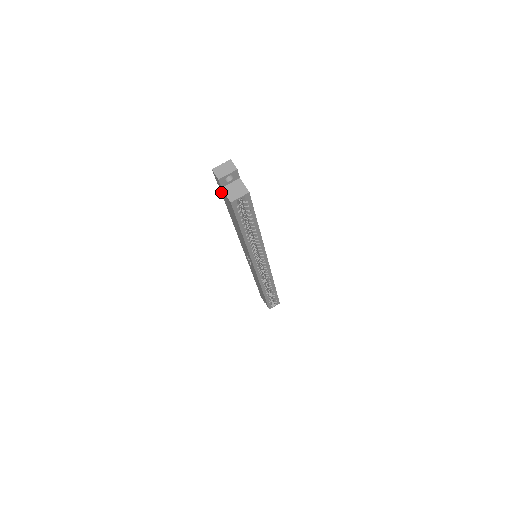
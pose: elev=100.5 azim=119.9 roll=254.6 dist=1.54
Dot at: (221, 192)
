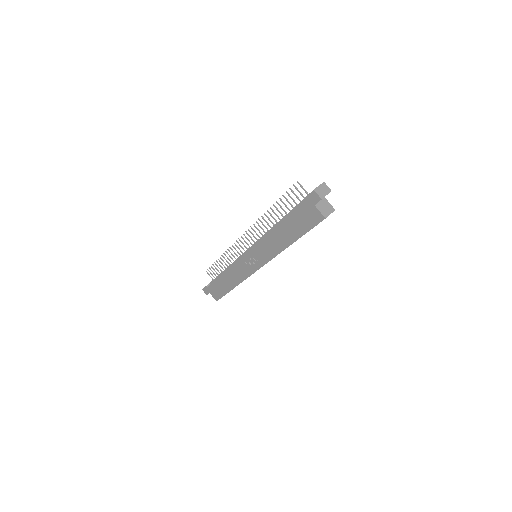
Dot at: (300, 207)
